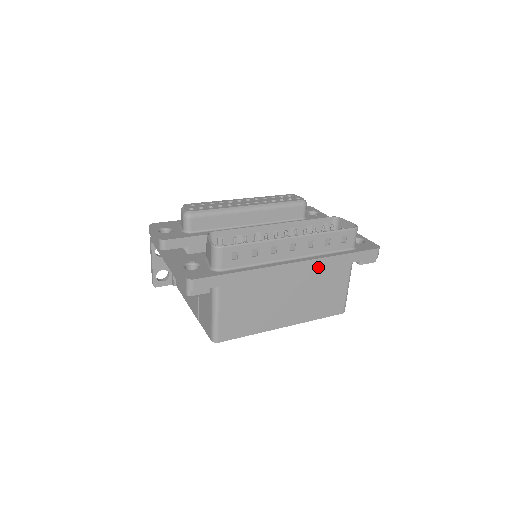
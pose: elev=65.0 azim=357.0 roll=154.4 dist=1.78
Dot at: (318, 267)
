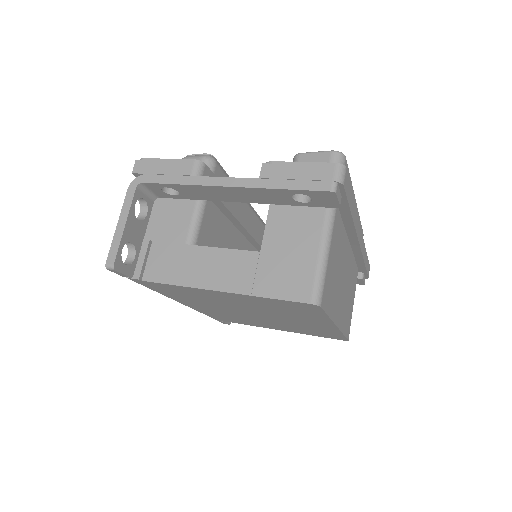
Dot at: (362, 253)
